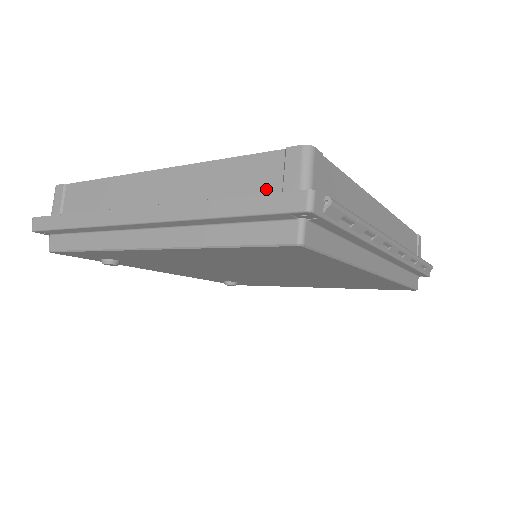
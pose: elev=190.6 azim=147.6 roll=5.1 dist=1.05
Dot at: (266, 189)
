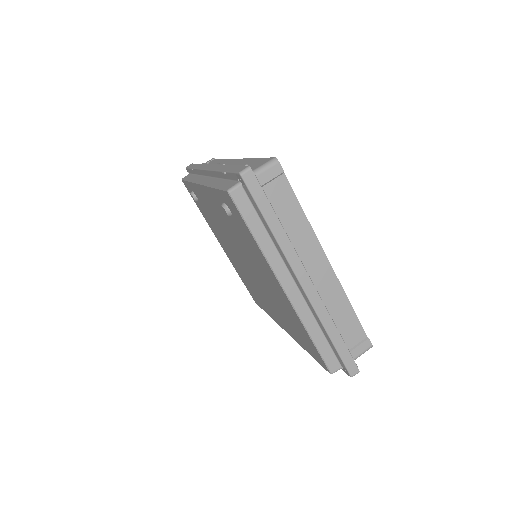
Dot at: (347, 341)
